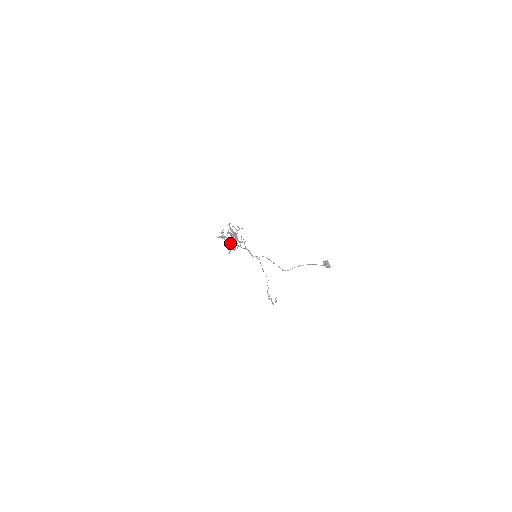
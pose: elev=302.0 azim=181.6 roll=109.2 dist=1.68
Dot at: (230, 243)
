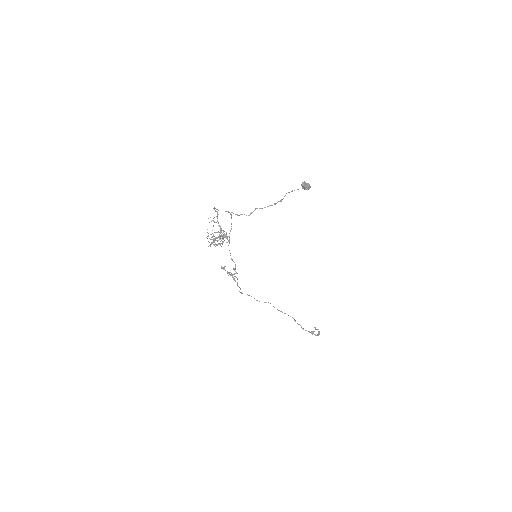
Dot at: (228, 275)
